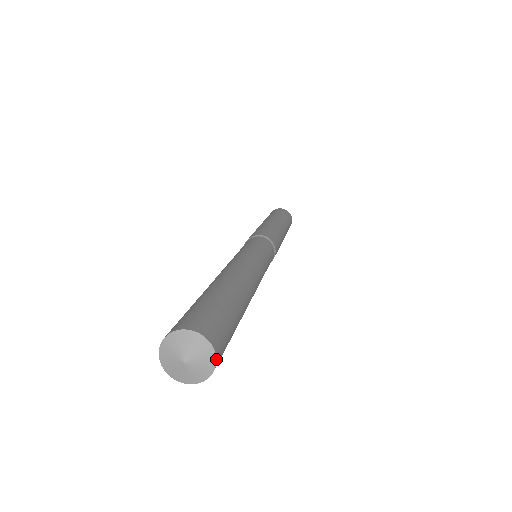
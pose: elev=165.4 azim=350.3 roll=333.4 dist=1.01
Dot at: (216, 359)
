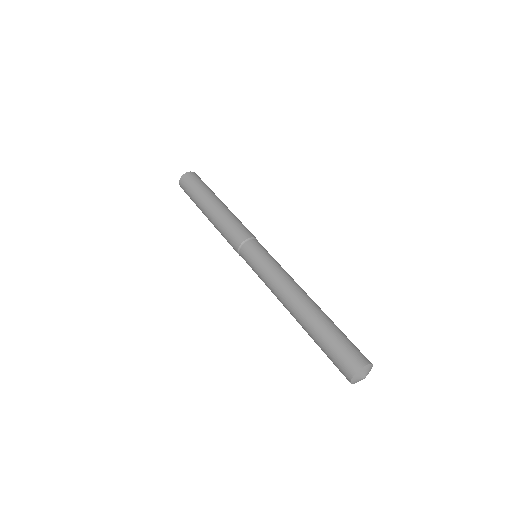
Dot at: occluded
